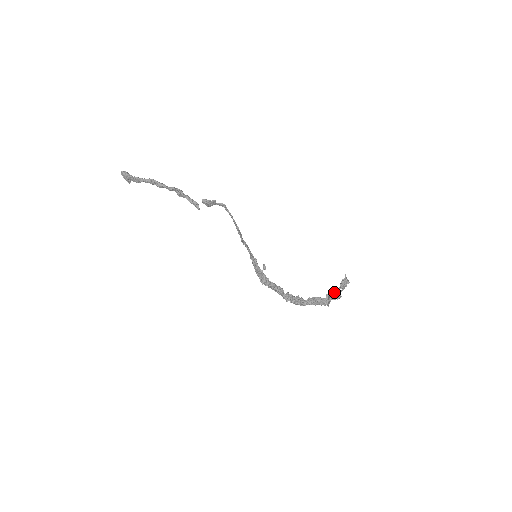
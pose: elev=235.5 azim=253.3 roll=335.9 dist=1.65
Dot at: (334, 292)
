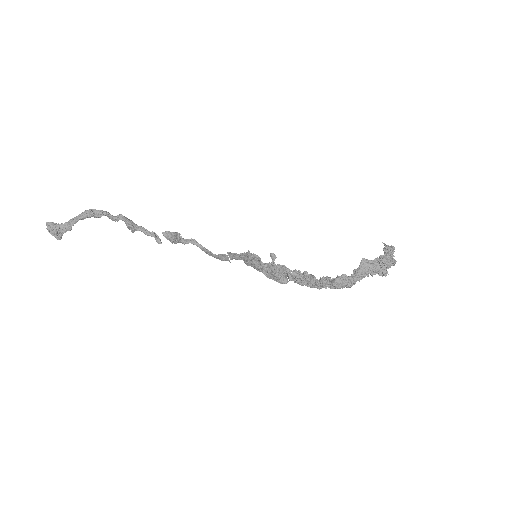
Dot at: (382, 255)
